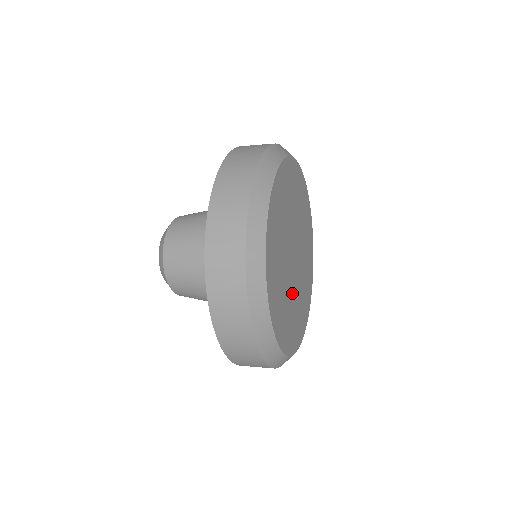
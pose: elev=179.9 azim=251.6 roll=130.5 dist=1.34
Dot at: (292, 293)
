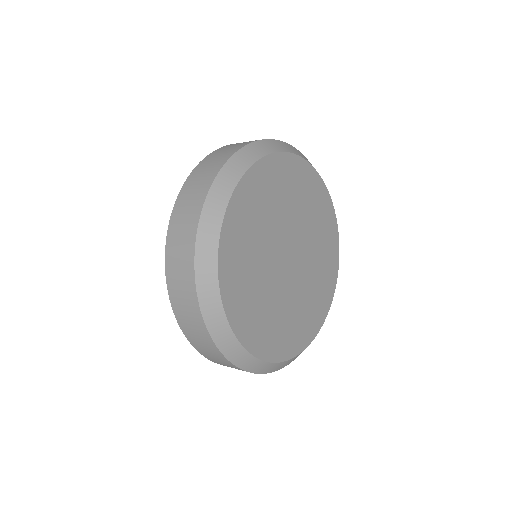
Dot at: (282, 297)
